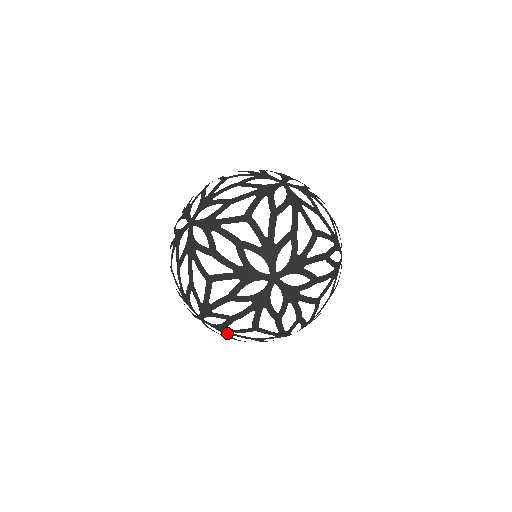
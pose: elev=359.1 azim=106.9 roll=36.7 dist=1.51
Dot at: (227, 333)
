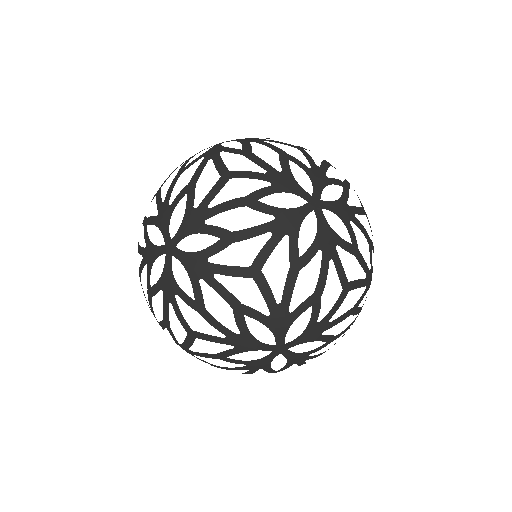
Dot at: occluded
